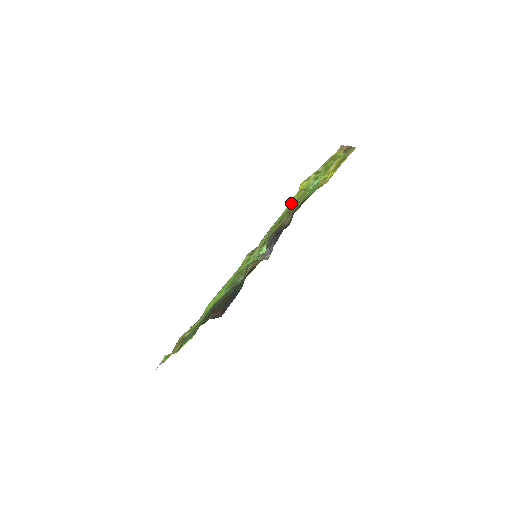
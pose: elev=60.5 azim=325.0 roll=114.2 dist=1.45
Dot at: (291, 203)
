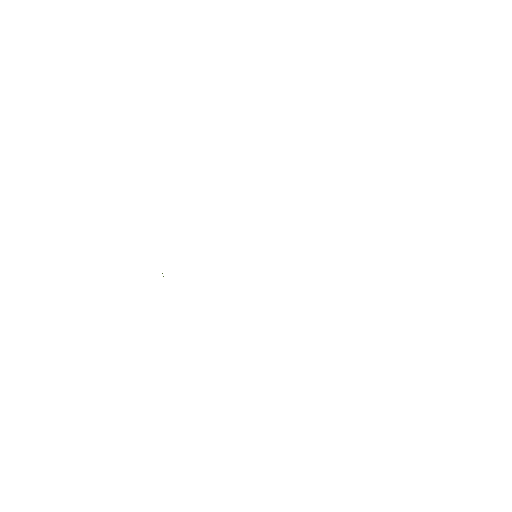
Dot at: occluded
